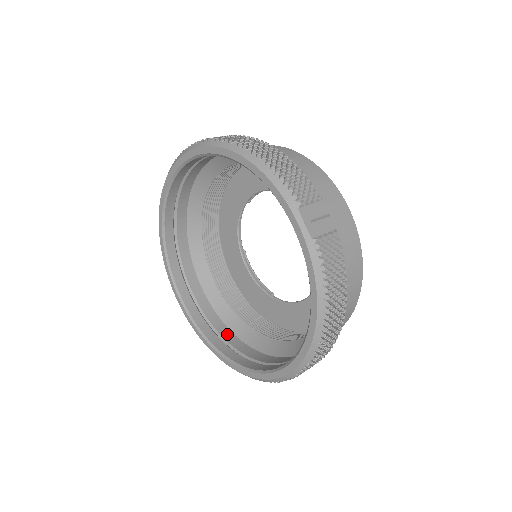
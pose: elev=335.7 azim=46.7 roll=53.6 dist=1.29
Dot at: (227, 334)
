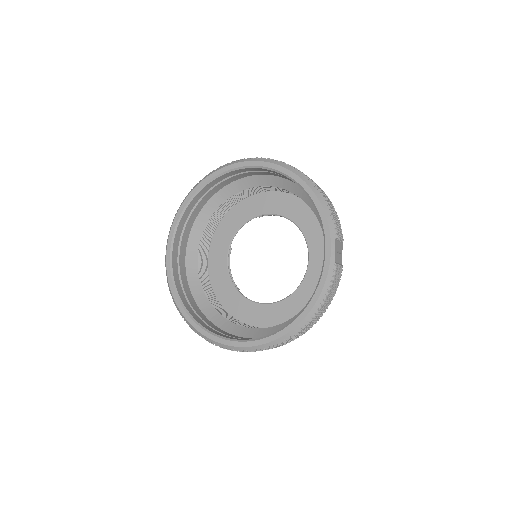
Dot at: (193, 302)
